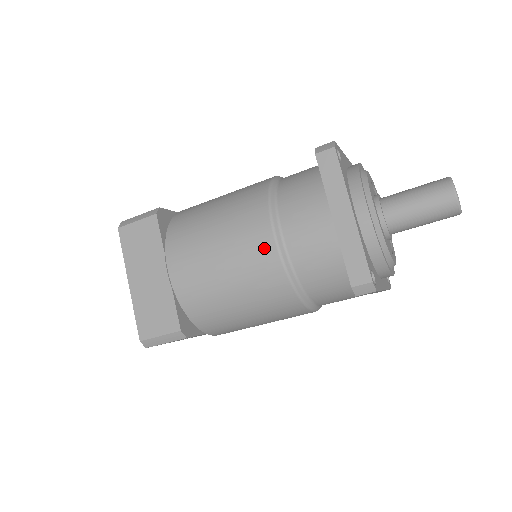
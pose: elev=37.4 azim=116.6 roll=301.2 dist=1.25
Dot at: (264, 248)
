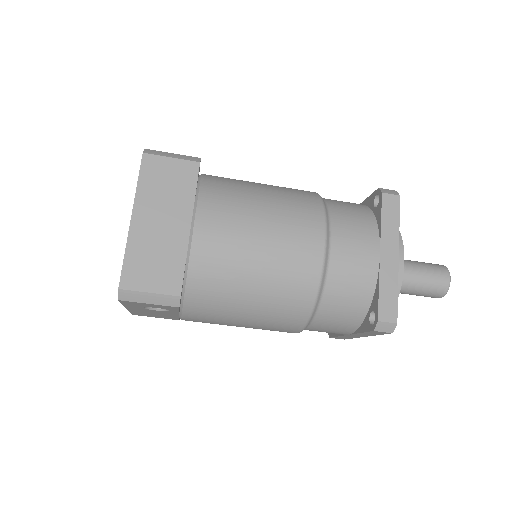
Dot at: (311, 251)
